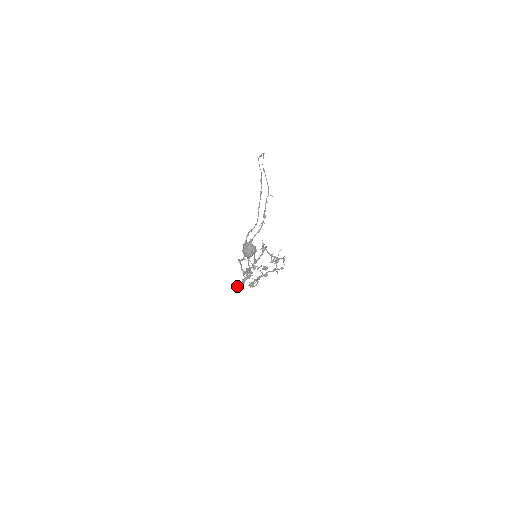
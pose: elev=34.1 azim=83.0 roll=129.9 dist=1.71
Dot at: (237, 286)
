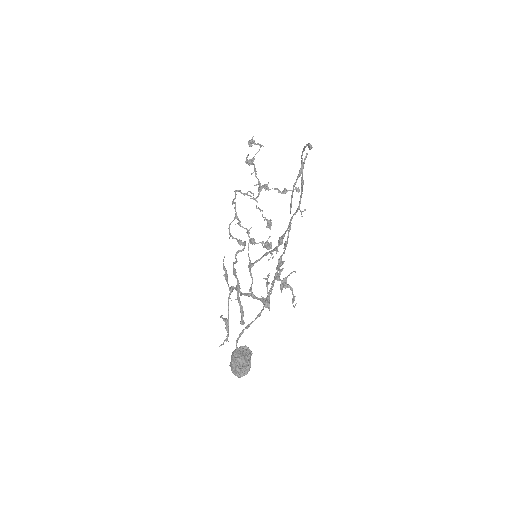
Dot at: (223, 267)
